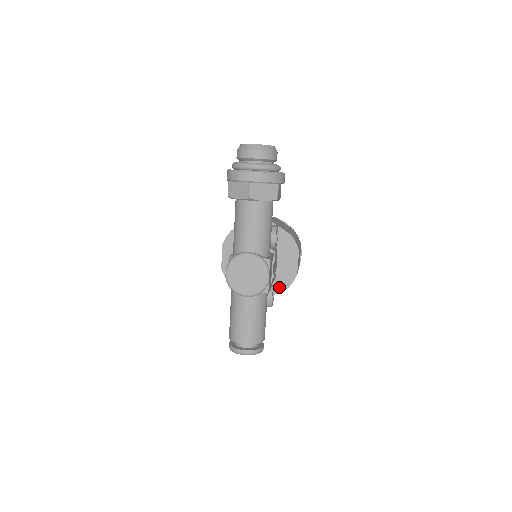
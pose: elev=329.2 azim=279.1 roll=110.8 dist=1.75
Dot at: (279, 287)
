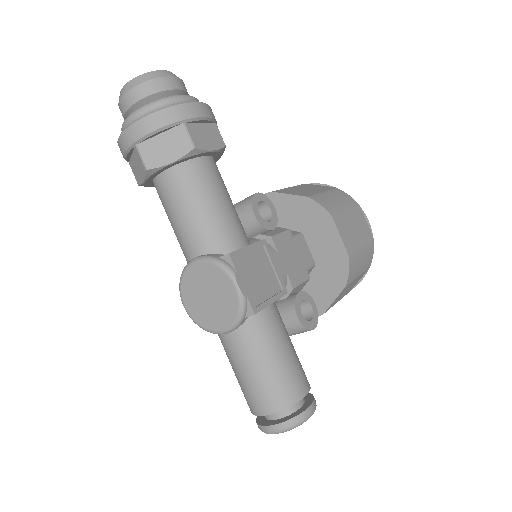
Dot at: (332, 289)
